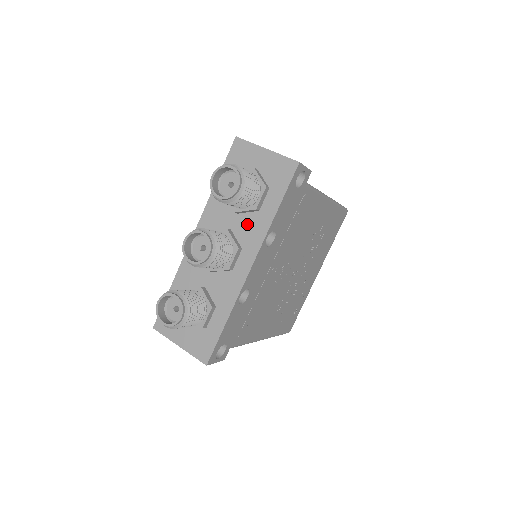
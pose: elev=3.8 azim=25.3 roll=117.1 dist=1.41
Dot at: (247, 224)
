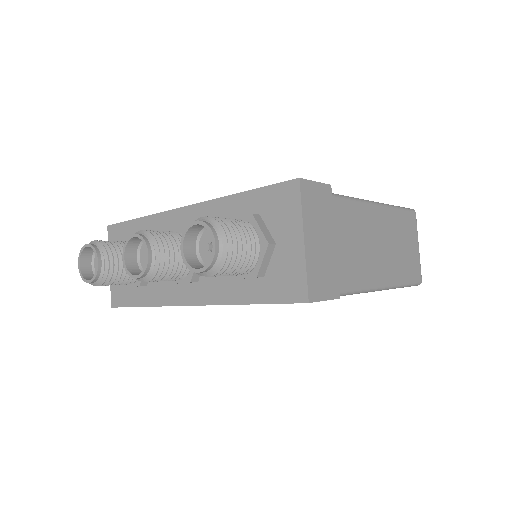
Dot at: occluded
